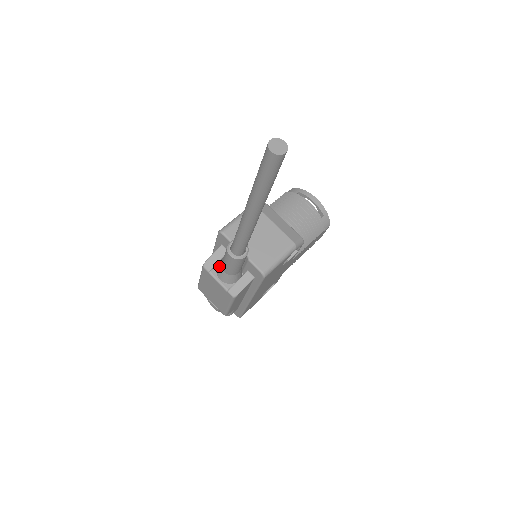
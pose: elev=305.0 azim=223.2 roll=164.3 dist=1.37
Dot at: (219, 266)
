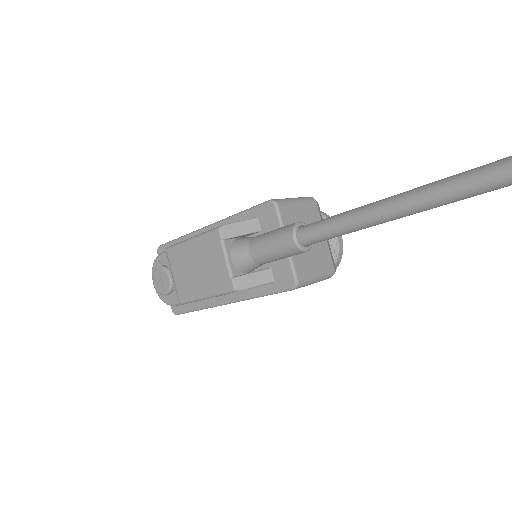
Dot at: (243, 241)
